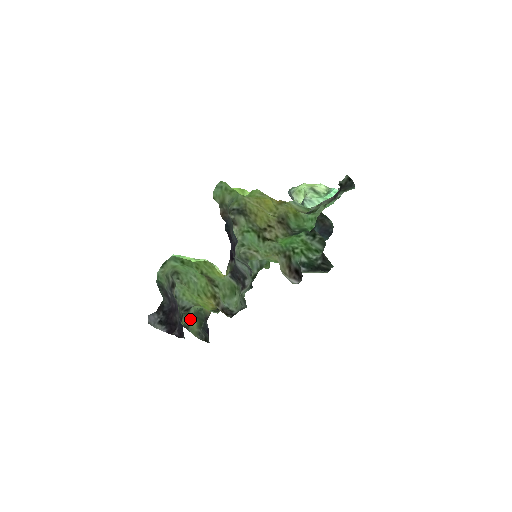
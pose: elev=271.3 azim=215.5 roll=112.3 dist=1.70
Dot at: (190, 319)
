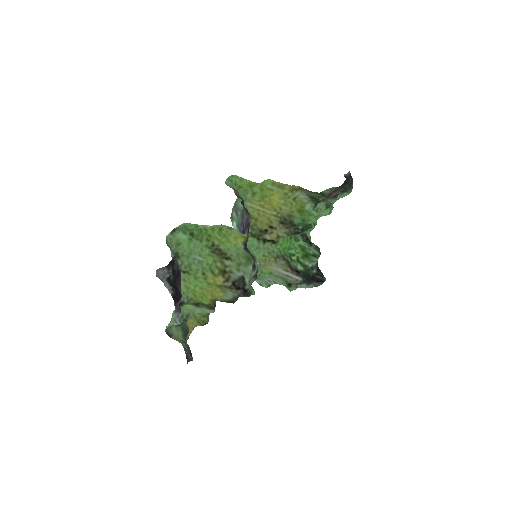
Dot at: (174, 327)
